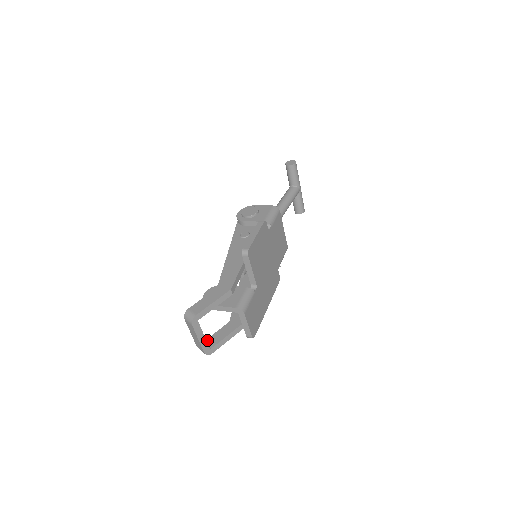
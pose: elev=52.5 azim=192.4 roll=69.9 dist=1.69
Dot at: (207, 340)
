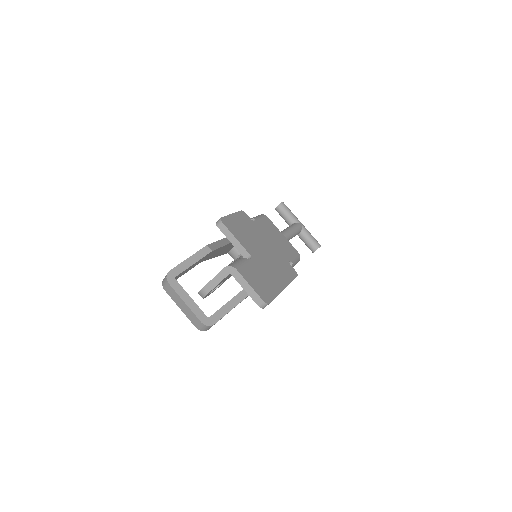
Dot at: occluded
